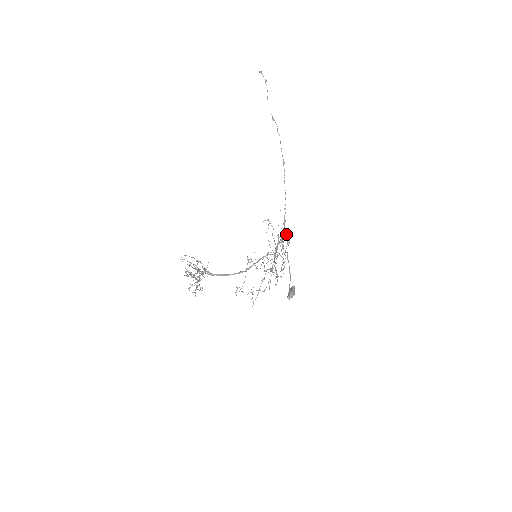
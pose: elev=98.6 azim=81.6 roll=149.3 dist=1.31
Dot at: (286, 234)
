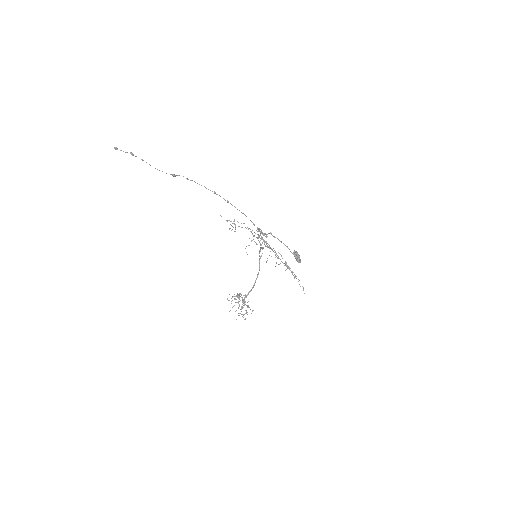
Dot at: occluded
